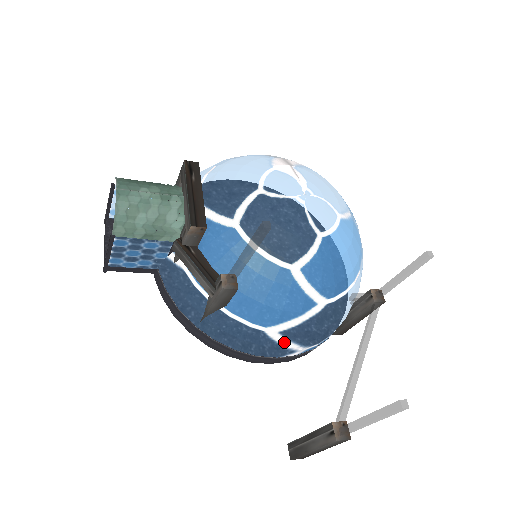
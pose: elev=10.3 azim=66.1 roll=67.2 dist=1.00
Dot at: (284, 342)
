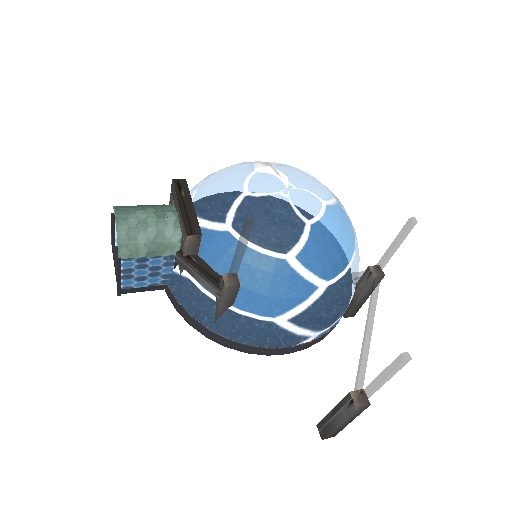
Dot at: (295, 329)
